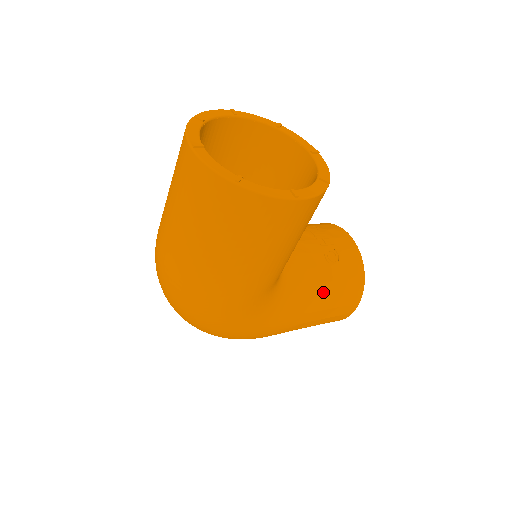
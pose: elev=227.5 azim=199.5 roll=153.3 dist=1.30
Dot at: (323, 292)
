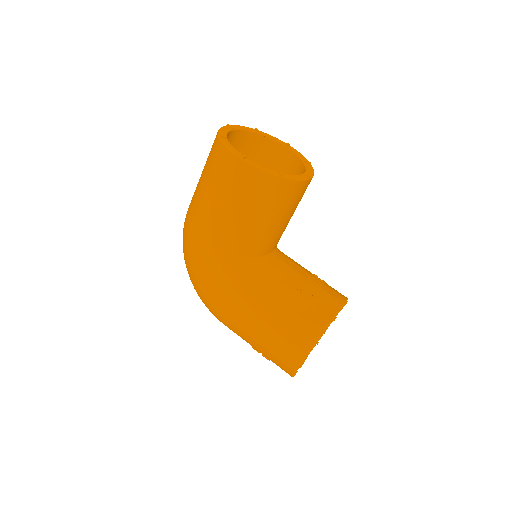
Dot at: (275, 307)
